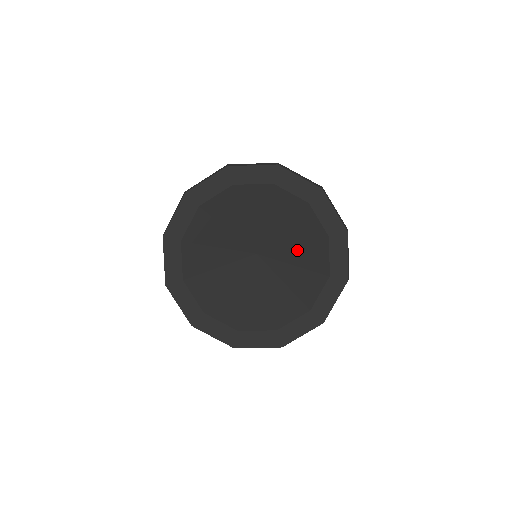
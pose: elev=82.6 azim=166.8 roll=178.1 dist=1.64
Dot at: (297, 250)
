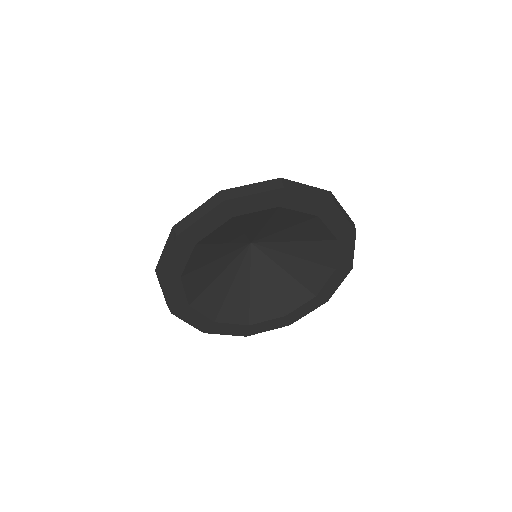
Dot at: (291, 232)
